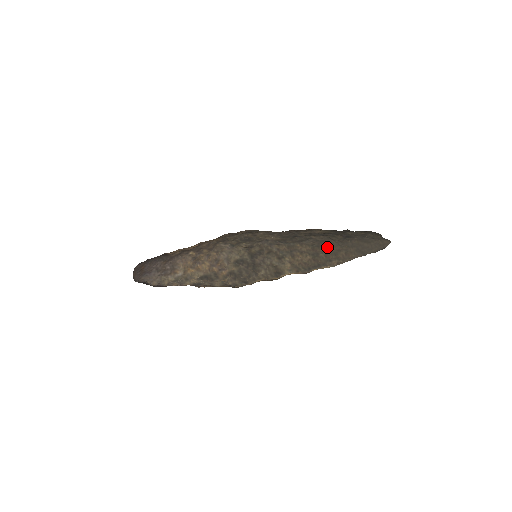
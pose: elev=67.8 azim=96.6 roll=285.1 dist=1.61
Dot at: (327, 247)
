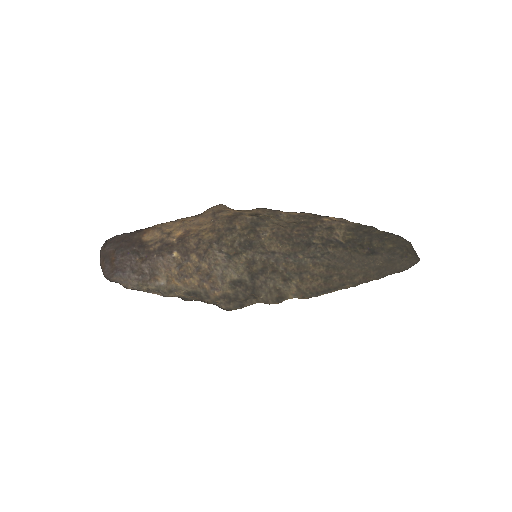
Dot at: (344, 269)
